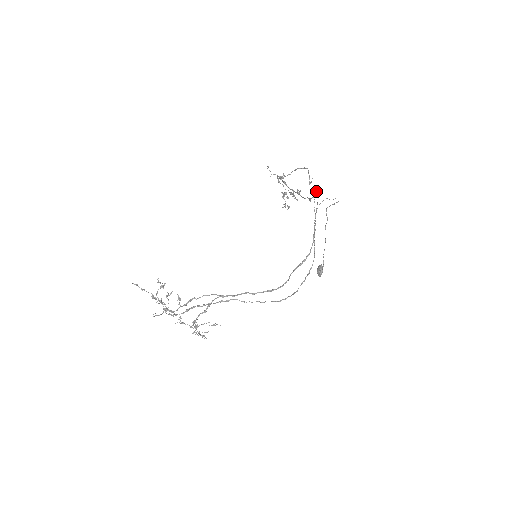
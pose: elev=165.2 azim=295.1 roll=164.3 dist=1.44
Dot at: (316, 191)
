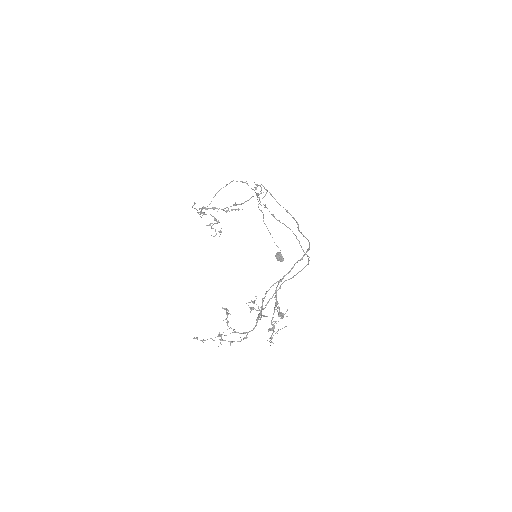
Dot at: (259, 185)
